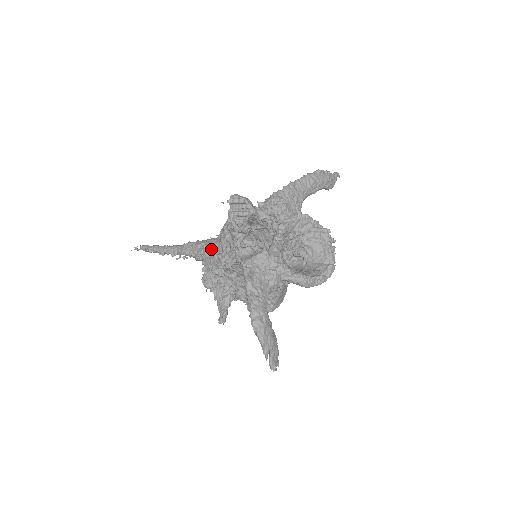
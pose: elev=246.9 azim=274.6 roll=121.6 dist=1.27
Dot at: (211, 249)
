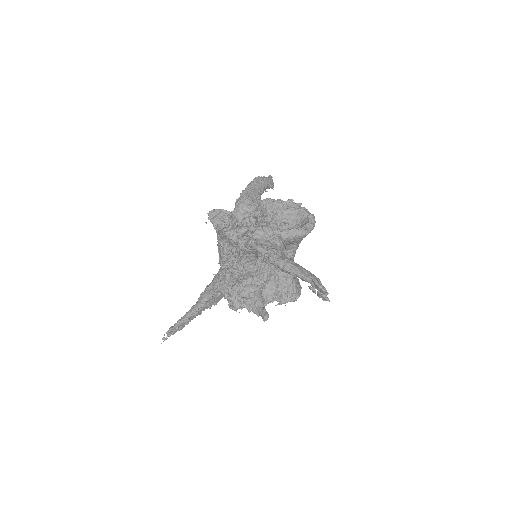
Dot at: (221, 276)
